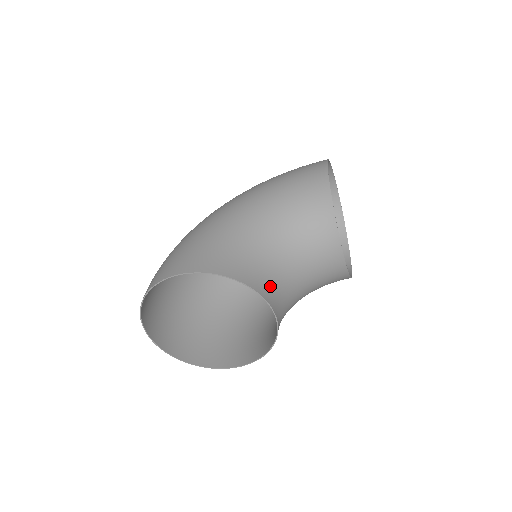
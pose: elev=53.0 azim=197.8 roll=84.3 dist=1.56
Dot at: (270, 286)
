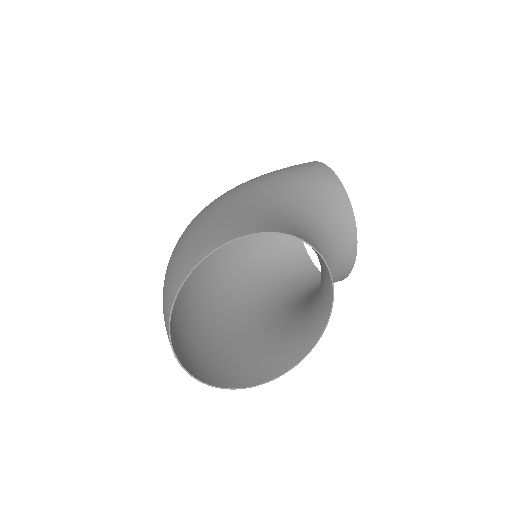
Dot at: occluded
